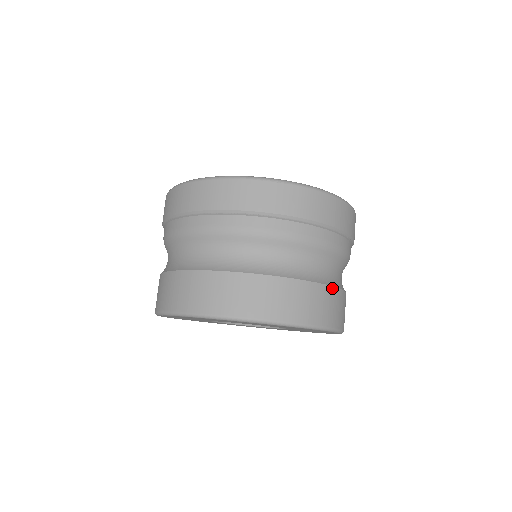
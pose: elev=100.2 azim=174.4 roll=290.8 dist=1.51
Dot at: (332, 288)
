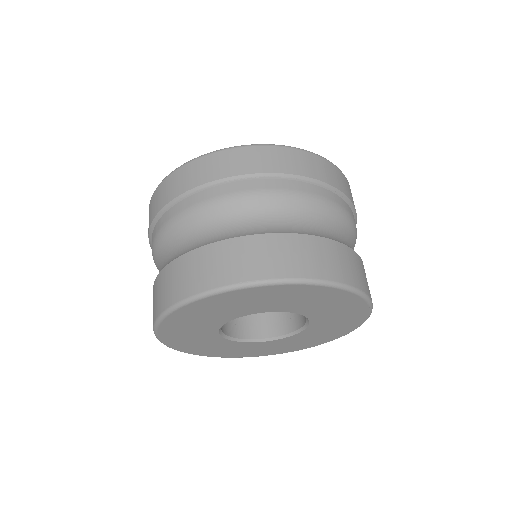
Dot at: (359, 257)
